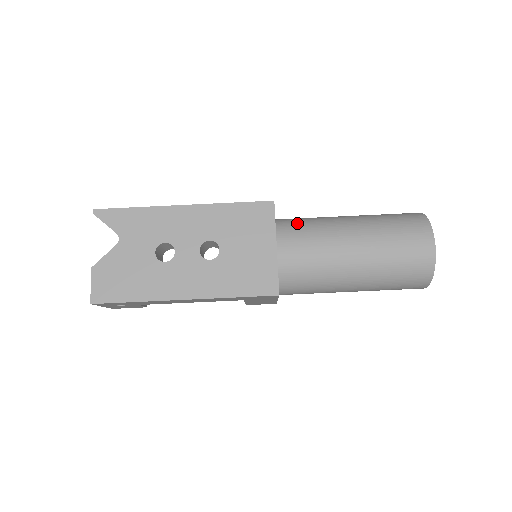
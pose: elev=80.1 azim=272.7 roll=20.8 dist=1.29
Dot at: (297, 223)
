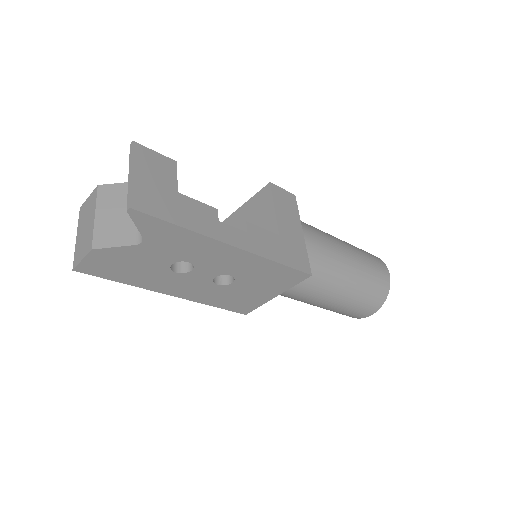
Dot at: (311, 267)
